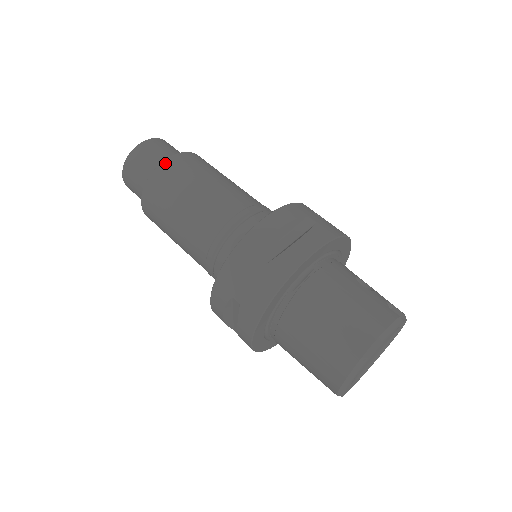
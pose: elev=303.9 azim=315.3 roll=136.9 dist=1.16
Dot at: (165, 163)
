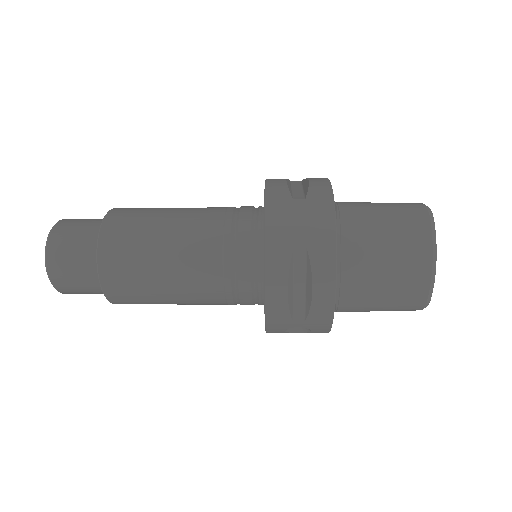
Dot at: (110, 213)
